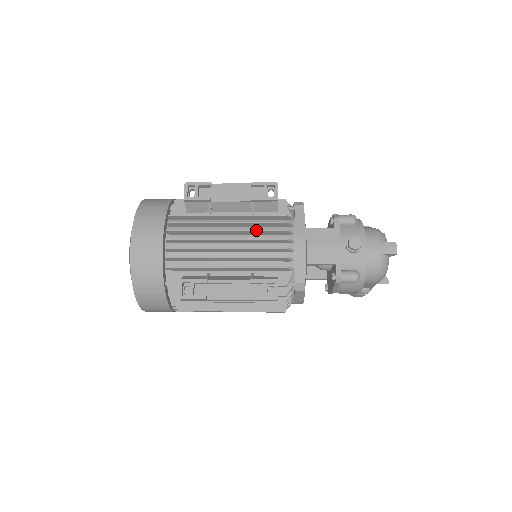
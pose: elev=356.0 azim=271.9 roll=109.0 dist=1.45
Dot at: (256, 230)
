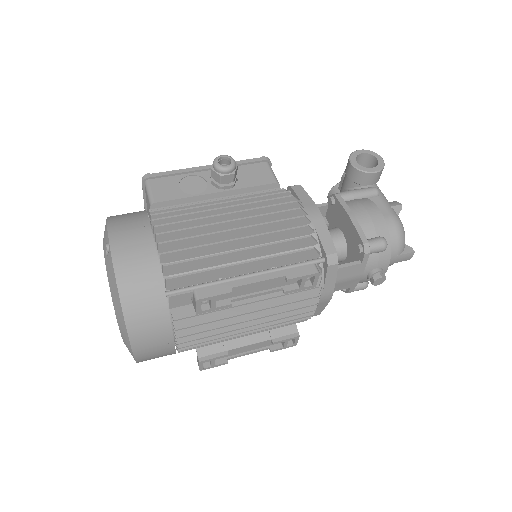
Dot at: (284, 312)
